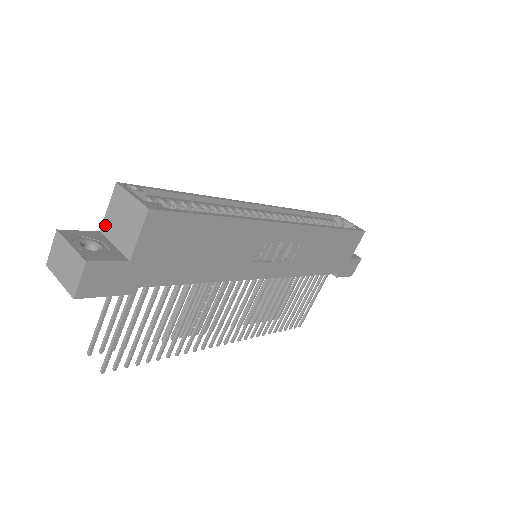
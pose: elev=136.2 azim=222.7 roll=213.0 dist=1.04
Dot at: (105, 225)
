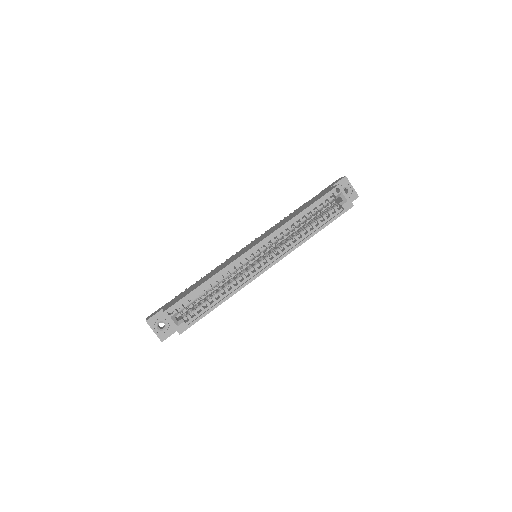
Dot at: occluded
